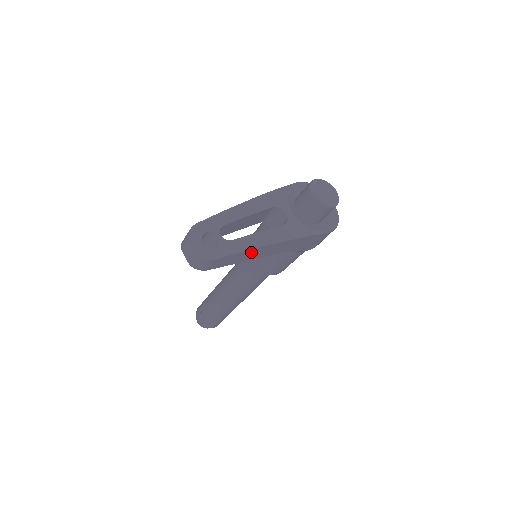
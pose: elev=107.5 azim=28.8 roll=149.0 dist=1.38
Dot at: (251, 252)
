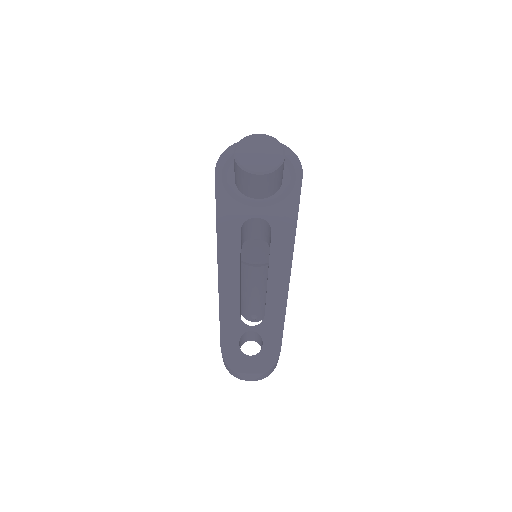
Dot at: (287, 296)
